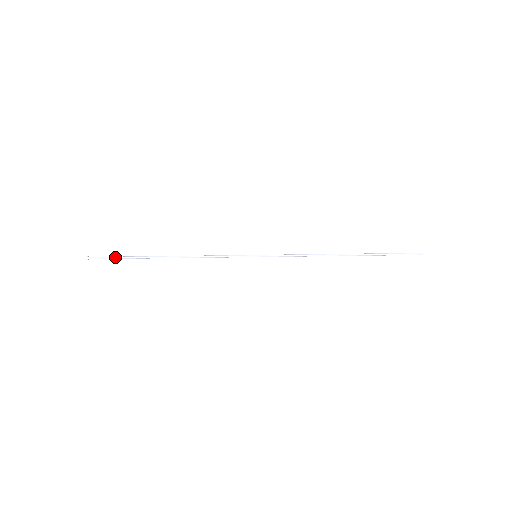
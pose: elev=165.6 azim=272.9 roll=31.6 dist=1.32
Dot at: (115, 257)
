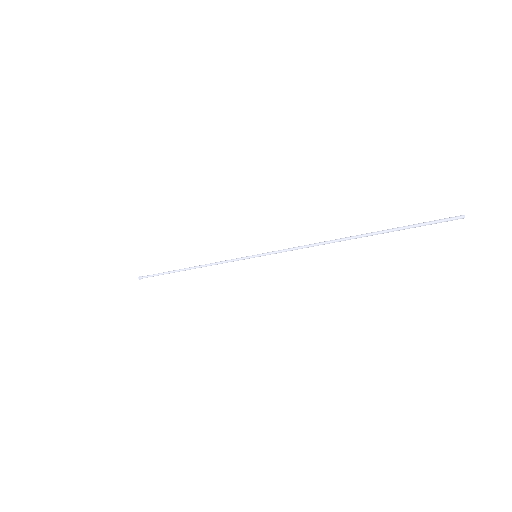
Dot at: (155, 274)
